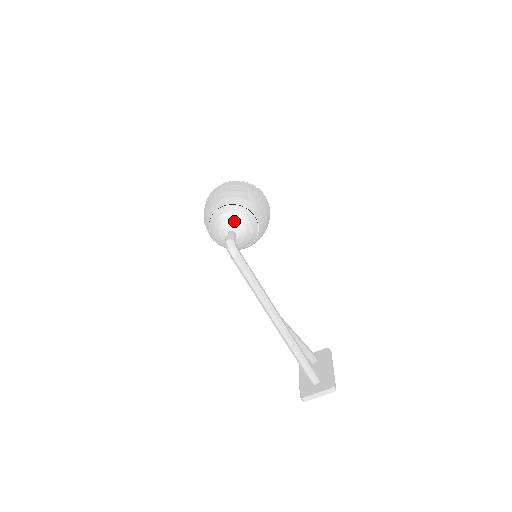
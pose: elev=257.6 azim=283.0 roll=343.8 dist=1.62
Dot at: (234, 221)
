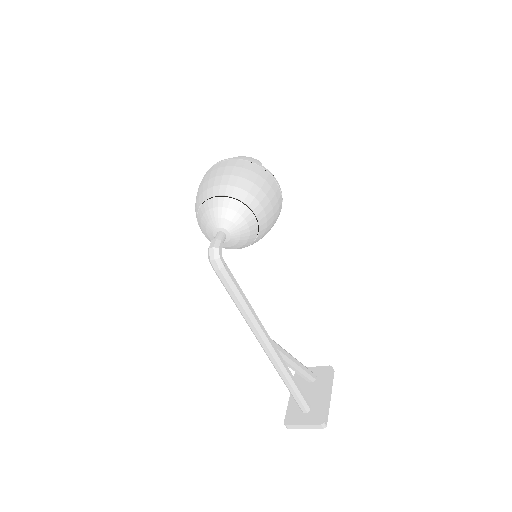
Dot at: (226, 220)
